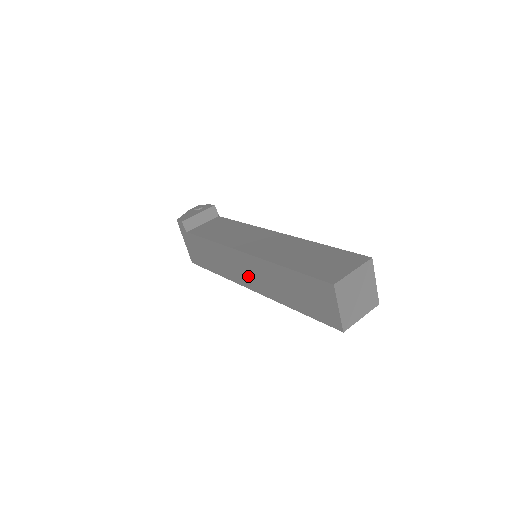
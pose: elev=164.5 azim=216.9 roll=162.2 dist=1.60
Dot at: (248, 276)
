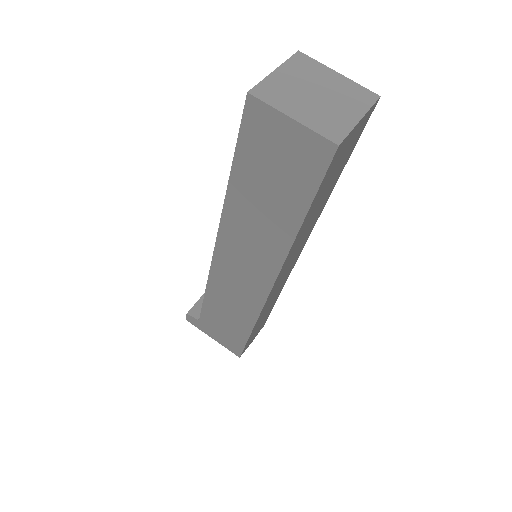
Dot at: (249, 274)
